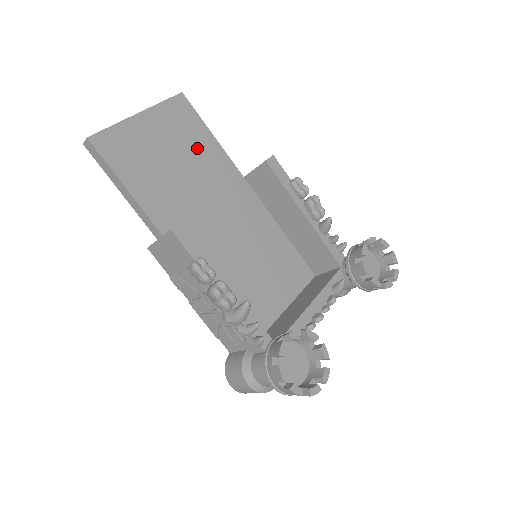
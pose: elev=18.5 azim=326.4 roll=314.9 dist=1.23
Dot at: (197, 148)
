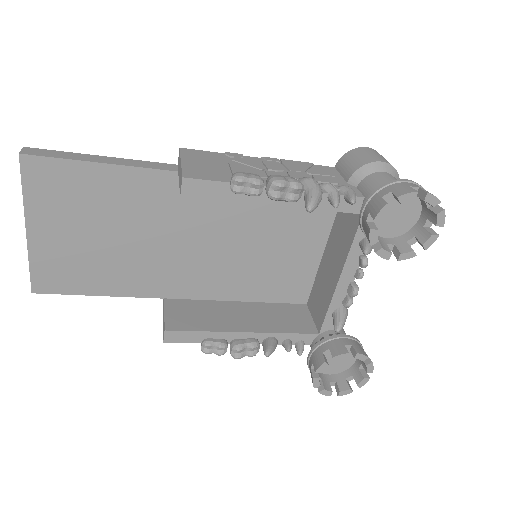
Dot at: (105, 199)
